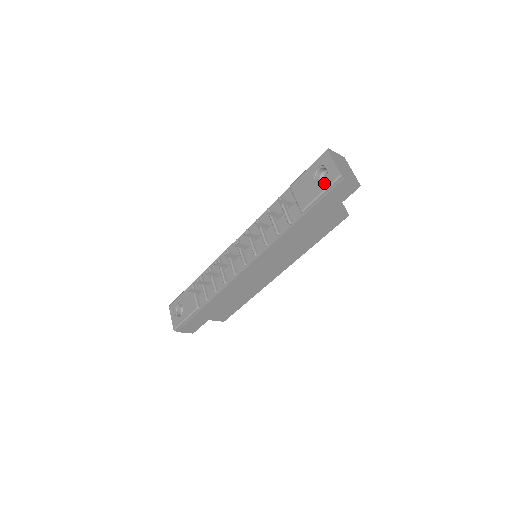
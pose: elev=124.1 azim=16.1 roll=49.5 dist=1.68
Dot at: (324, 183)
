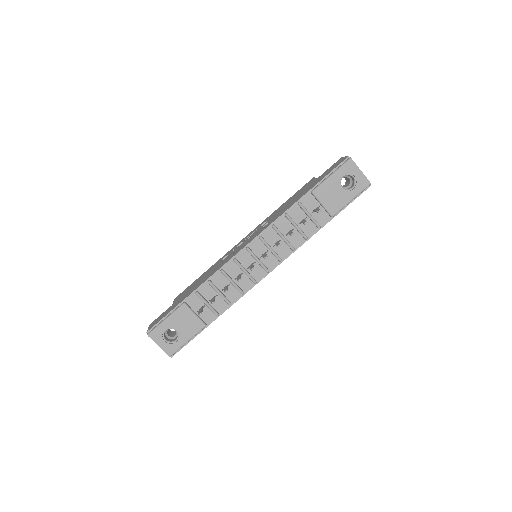
Dot at: (354, 191)
